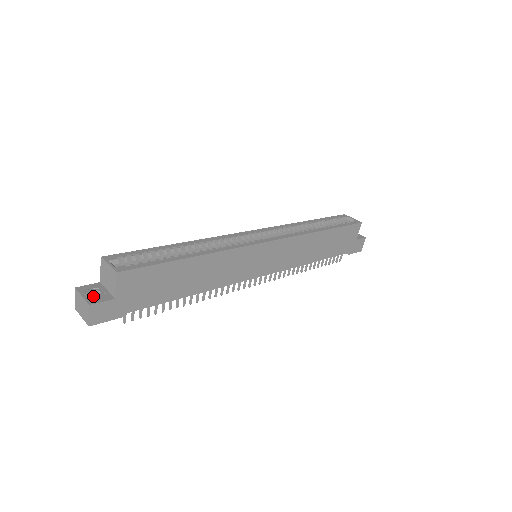
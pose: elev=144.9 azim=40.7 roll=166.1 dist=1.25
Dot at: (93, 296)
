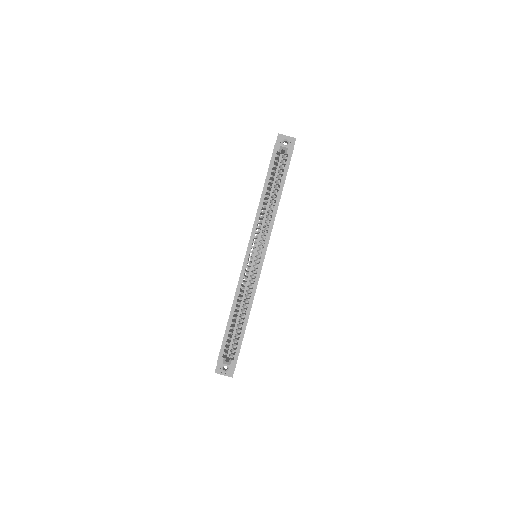
Dot at: (227, 371)
